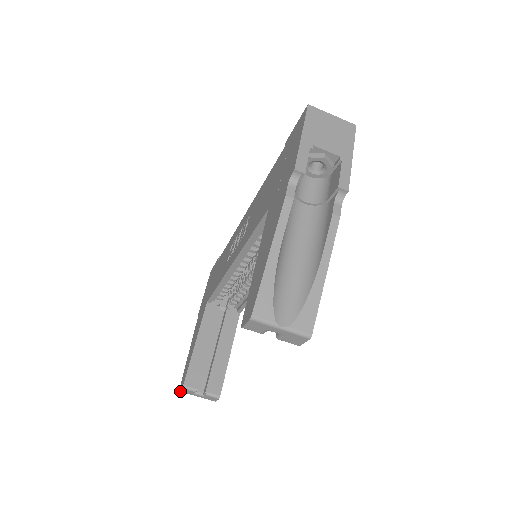
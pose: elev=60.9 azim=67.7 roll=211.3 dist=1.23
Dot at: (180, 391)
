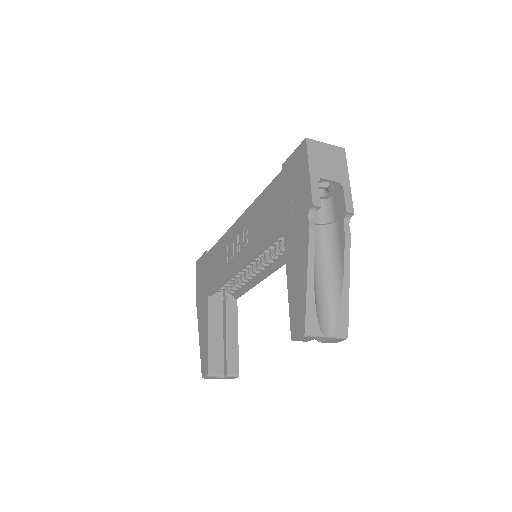
Dot at: occluded
